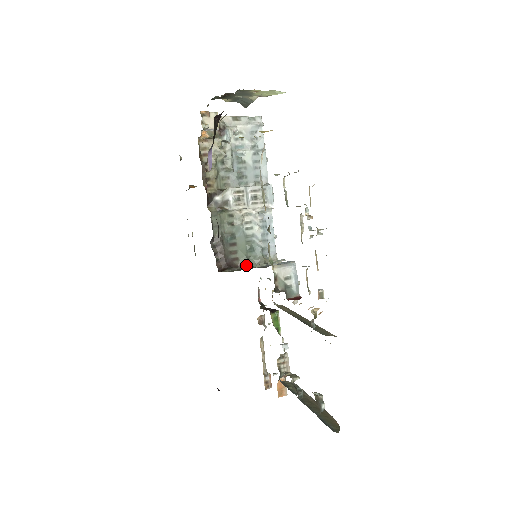
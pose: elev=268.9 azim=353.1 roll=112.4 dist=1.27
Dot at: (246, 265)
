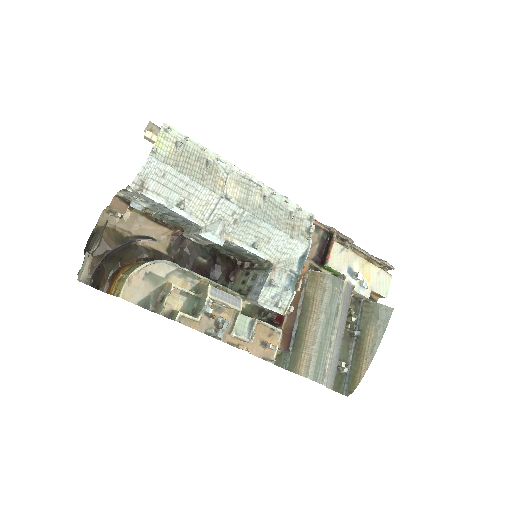
Dot at: (254, 263)
